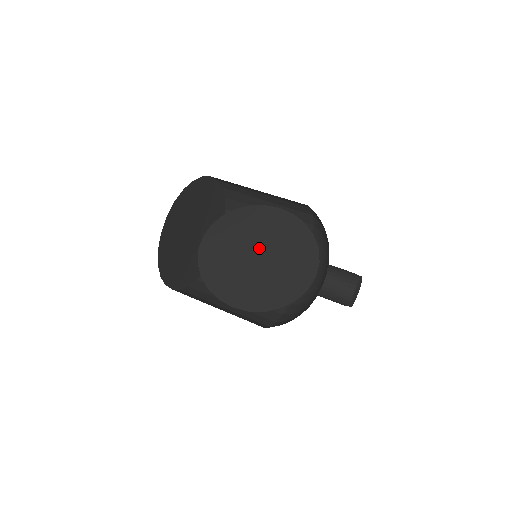
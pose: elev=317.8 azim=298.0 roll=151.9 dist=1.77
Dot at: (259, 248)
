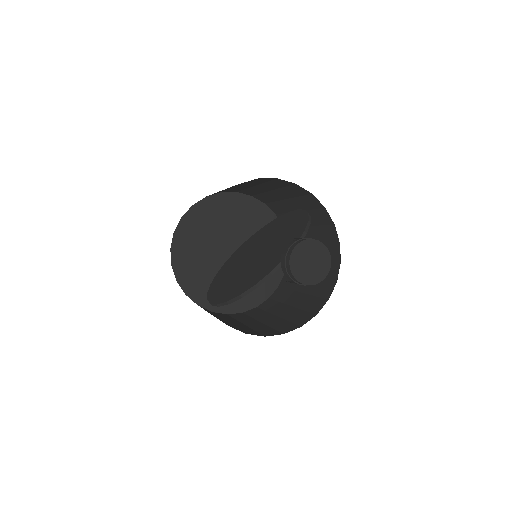
Dot at: (261, 248)
